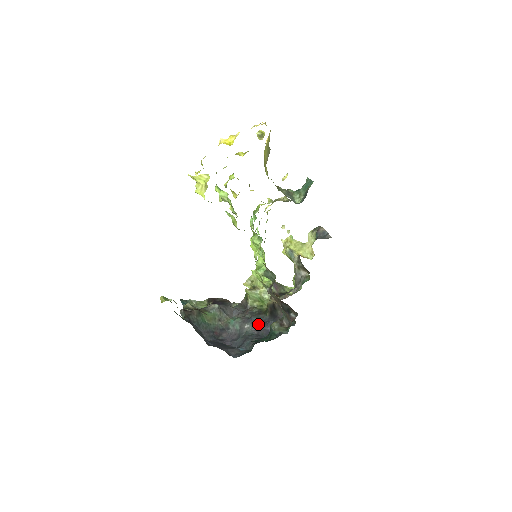
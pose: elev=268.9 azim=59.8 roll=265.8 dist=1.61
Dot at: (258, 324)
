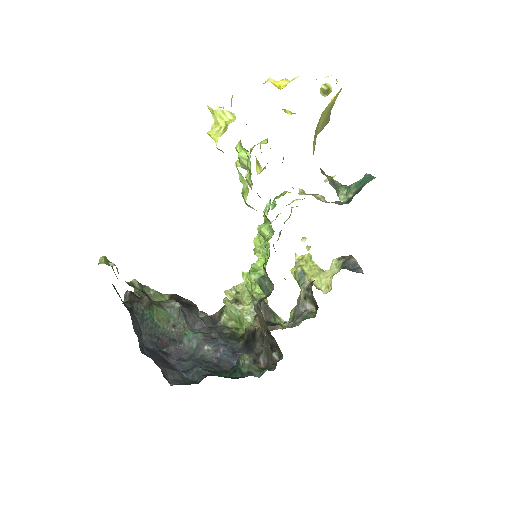
Dot at: (223, 351)
